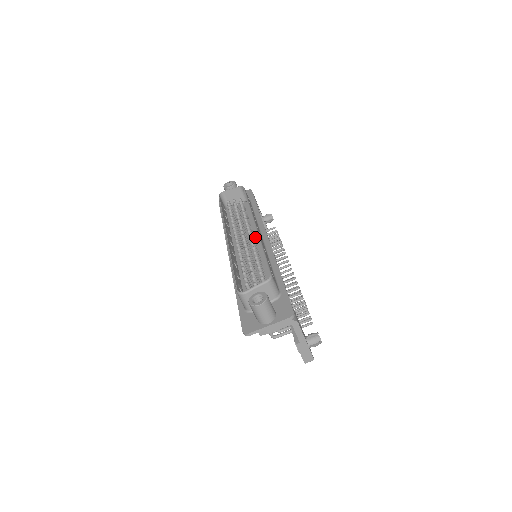
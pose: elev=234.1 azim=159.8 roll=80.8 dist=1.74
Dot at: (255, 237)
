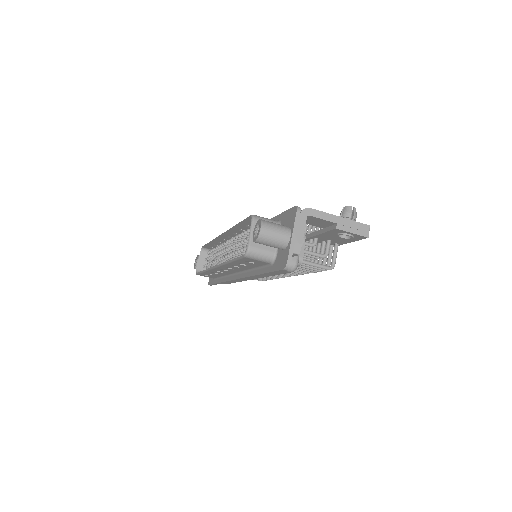
Dot at: occluded
